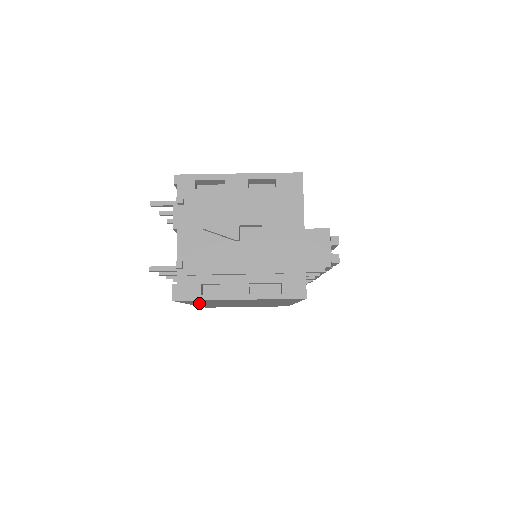
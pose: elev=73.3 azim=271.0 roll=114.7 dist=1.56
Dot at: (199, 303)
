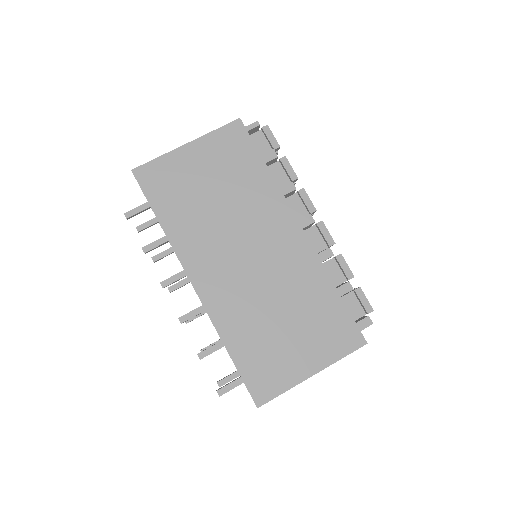
Dot at: (181, 233)
